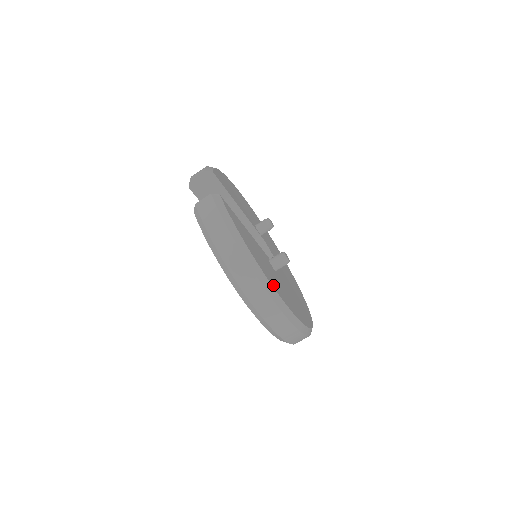
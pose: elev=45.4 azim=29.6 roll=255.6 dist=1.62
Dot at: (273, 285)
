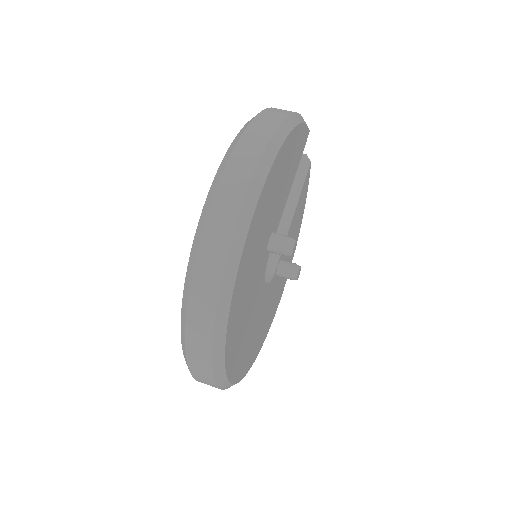
Dot at: (275, 166)
